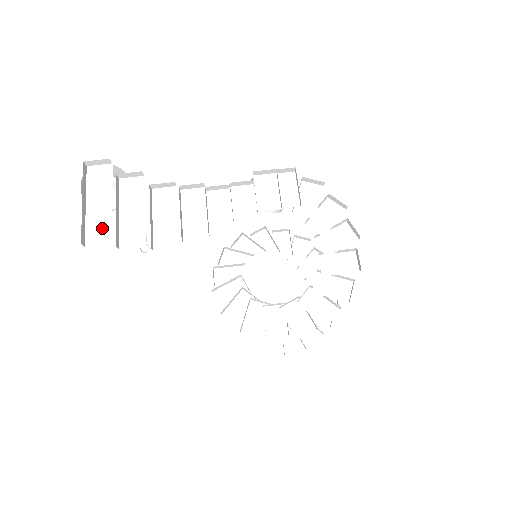
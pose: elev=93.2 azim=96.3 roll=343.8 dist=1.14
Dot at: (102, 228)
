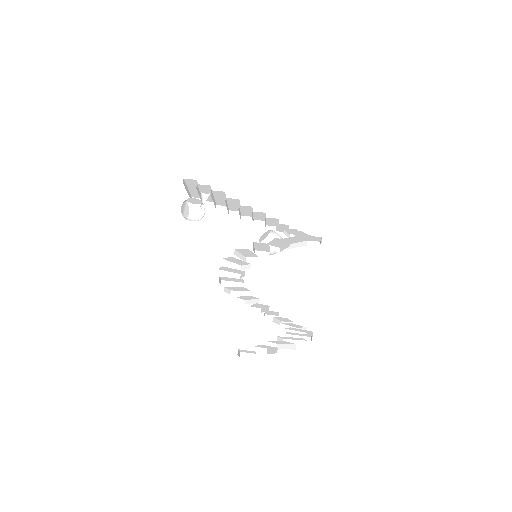
Dot at: occluded
